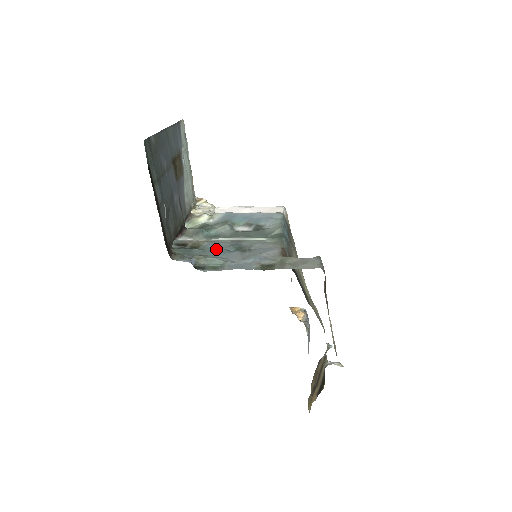
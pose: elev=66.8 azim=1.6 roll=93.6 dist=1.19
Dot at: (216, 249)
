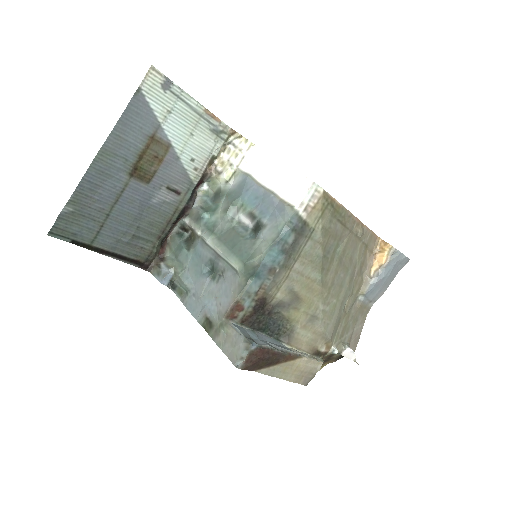
Dot at: (198, 259)
